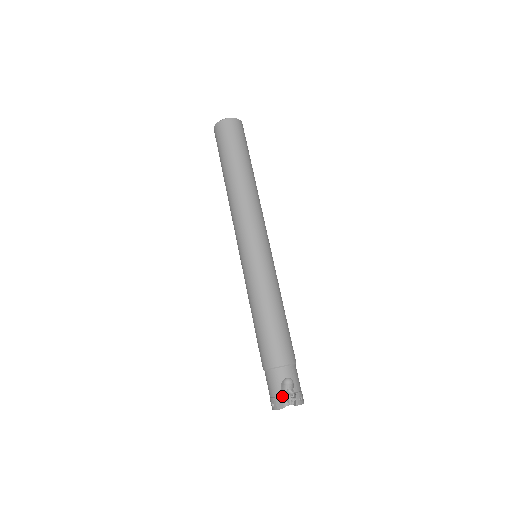
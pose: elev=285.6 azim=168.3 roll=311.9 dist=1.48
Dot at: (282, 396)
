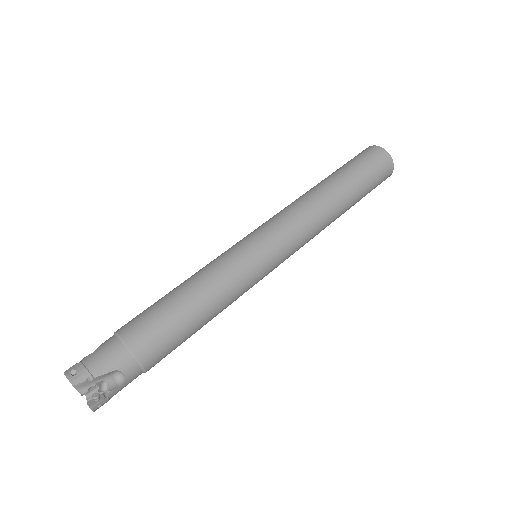
Dot at: (94, 380)
